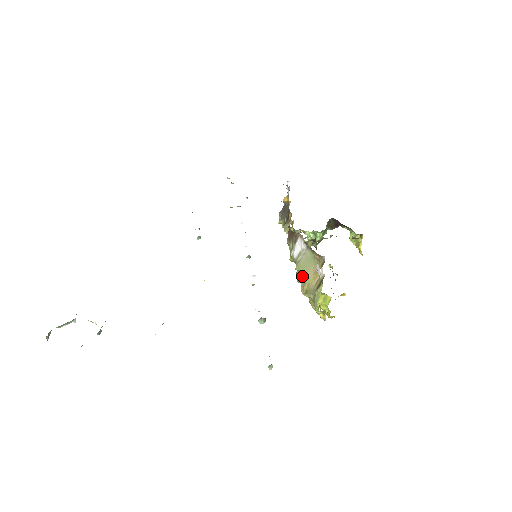
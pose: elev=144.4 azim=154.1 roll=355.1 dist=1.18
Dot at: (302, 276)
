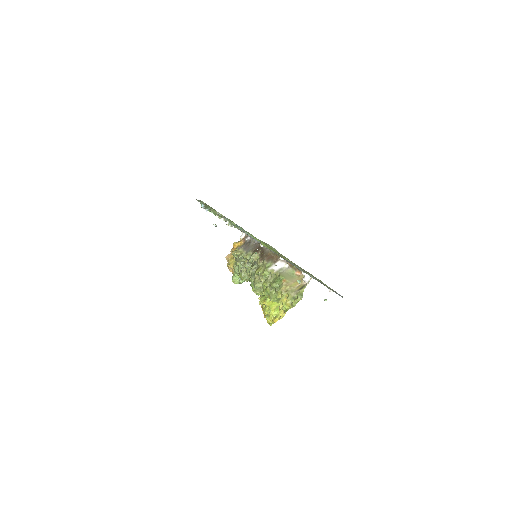
Dot at: (285, 281)
